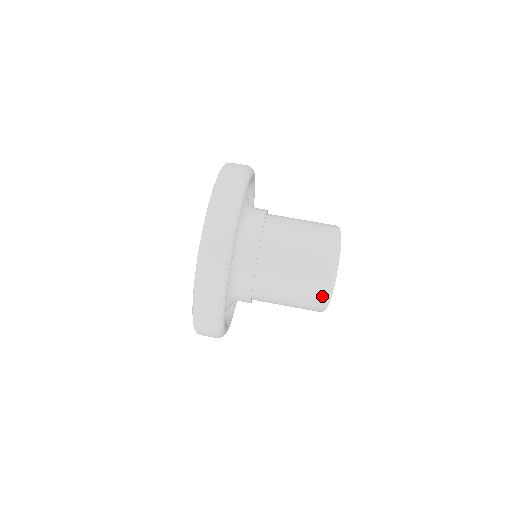
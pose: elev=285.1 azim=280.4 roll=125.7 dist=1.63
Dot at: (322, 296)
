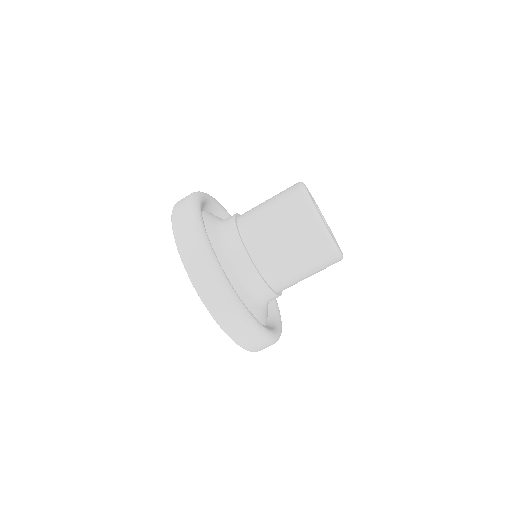
Dot at: (334, 261)
